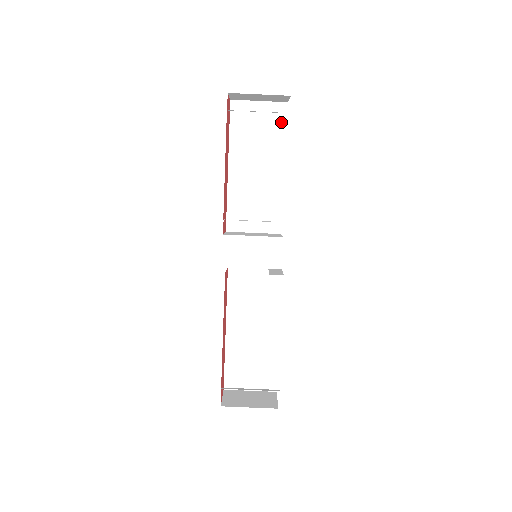
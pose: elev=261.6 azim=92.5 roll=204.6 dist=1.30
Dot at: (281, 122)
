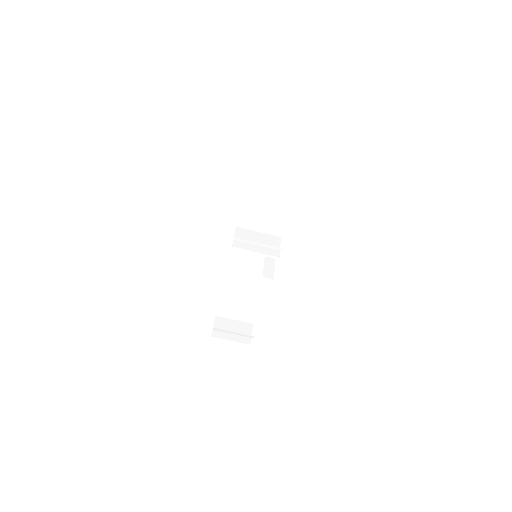
Dot at: (303, 158)
